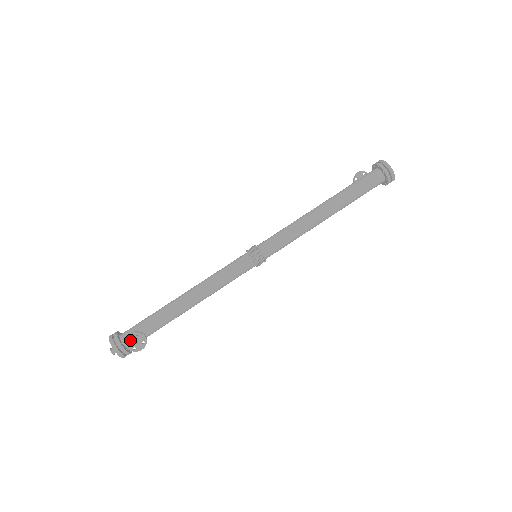
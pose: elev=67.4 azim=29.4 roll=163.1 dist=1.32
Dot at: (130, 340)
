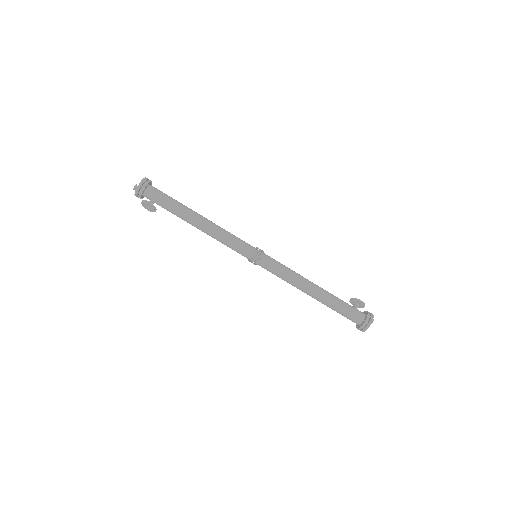
Dot at: (146, 204)
